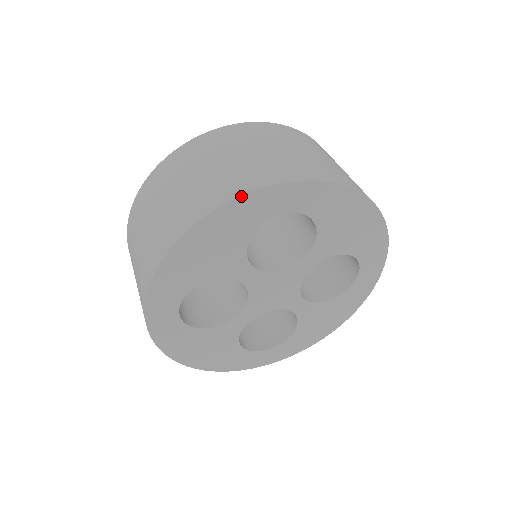
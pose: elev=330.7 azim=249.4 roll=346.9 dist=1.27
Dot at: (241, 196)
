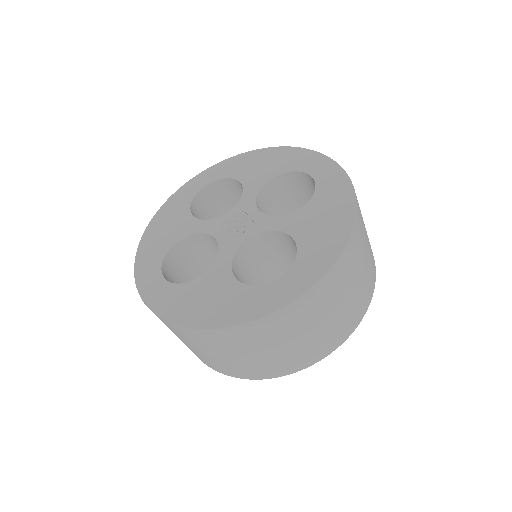
Dot at: occluded
